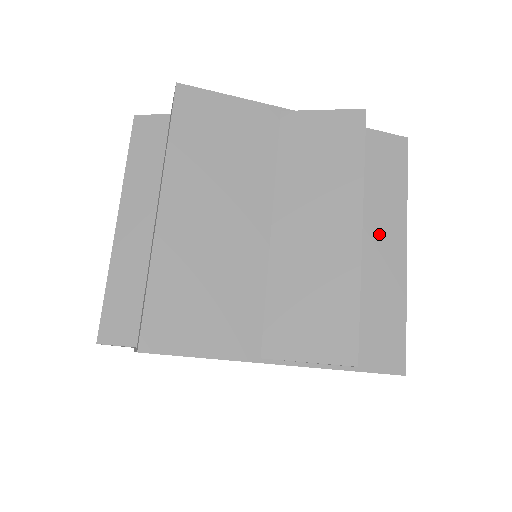
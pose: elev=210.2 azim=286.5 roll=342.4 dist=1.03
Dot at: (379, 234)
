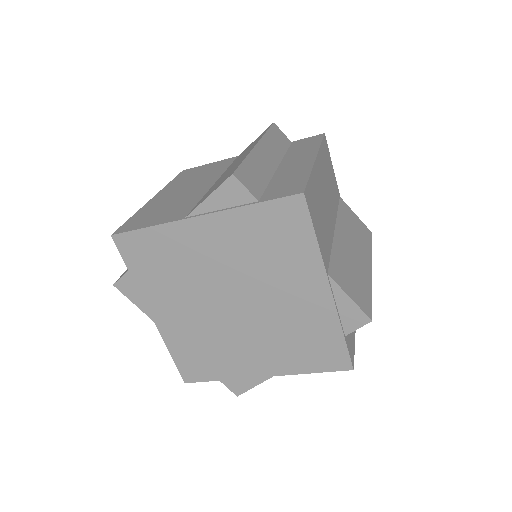
Dot at: occluded
